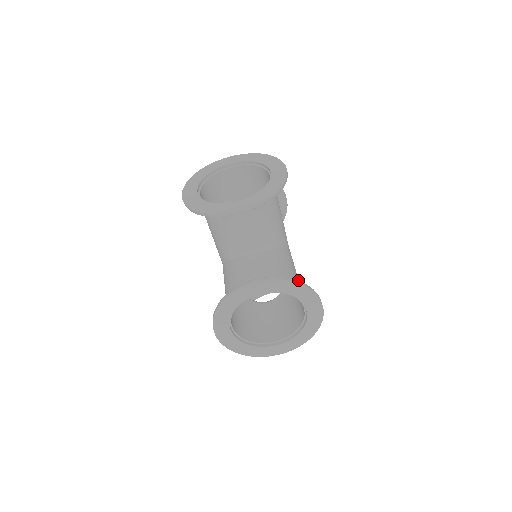
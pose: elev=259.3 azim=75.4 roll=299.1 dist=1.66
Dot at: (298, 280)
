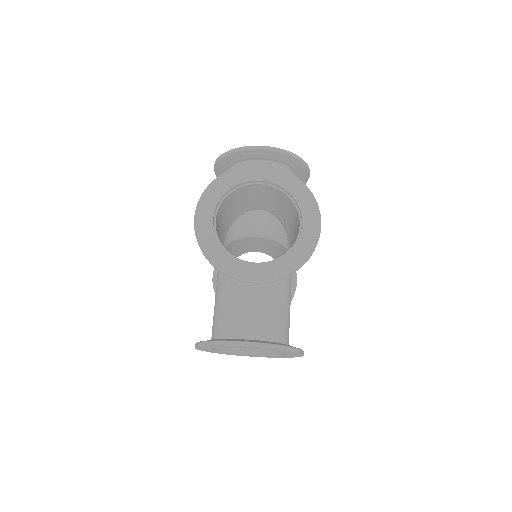
Dot at: (302, 184)
